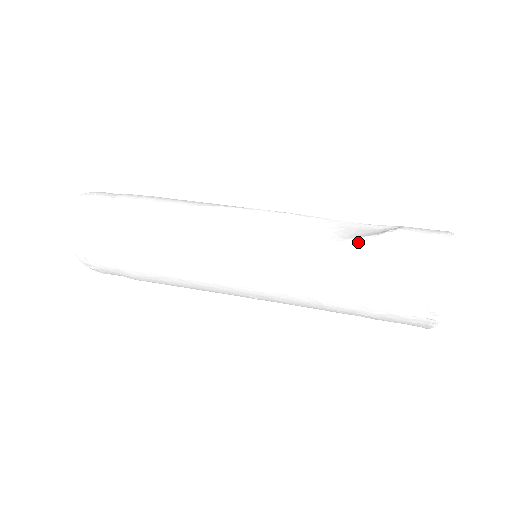
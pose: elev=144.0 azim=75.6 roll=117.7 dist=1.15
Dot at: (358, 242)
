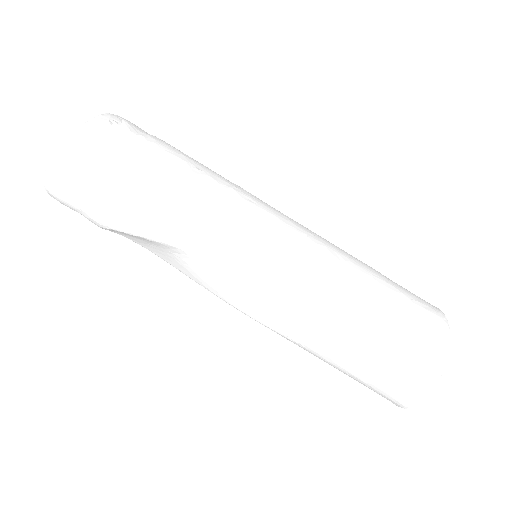
Dot at: (335, 357)
